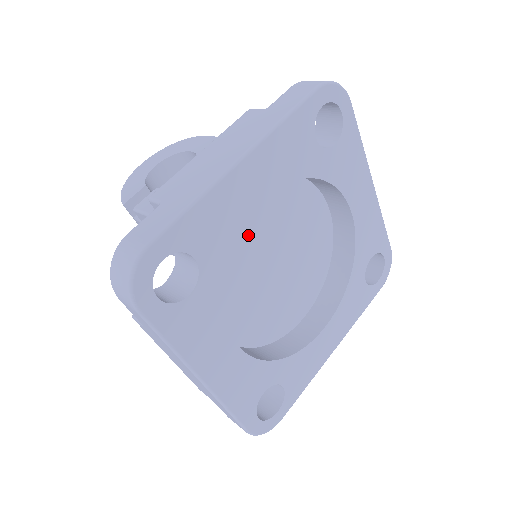
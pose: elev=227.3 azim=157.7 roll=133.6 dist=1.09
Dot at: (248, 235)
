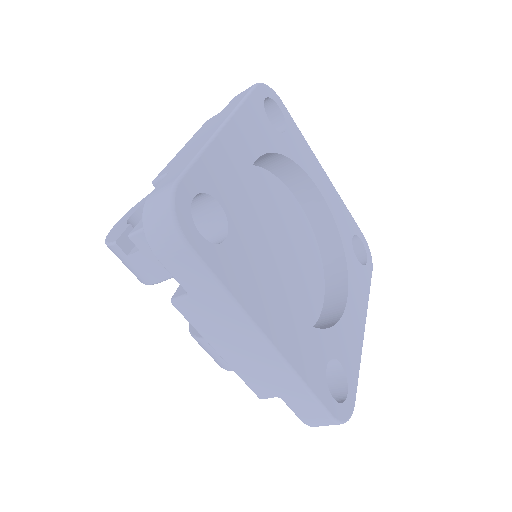
Dot at: occluded
